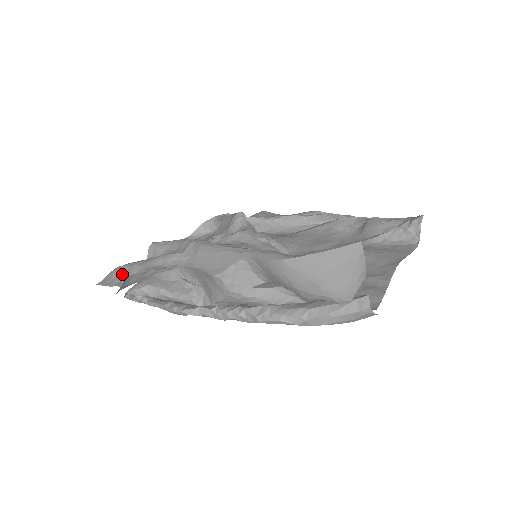
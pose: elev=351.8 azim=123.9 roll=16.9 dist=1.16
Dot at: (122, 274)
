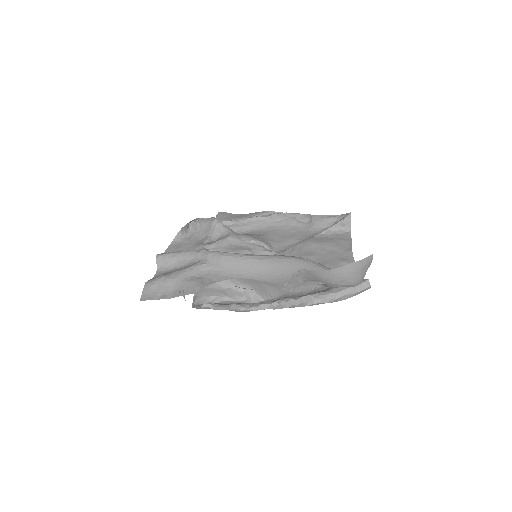
Dot at: (160, 288)
